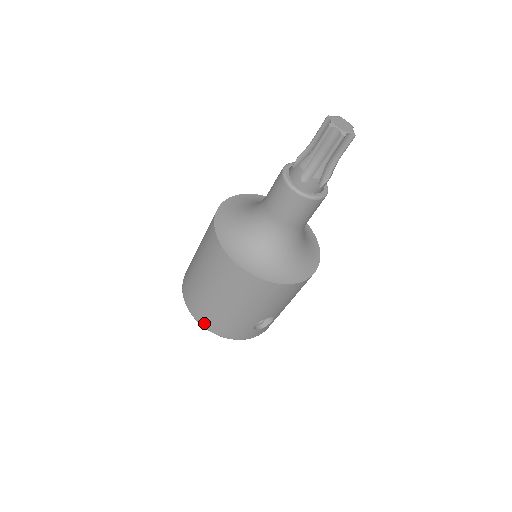
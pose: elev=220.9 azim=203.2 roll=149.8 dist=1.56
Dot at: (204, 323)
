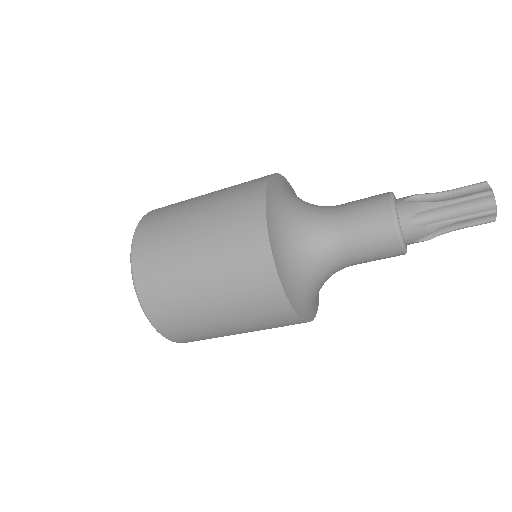
Dot at: (179, 340)
